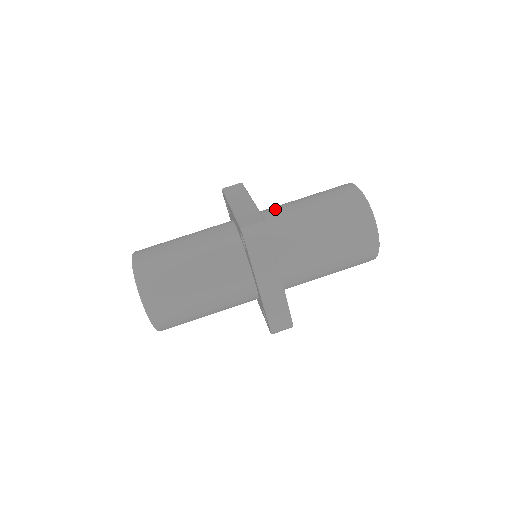
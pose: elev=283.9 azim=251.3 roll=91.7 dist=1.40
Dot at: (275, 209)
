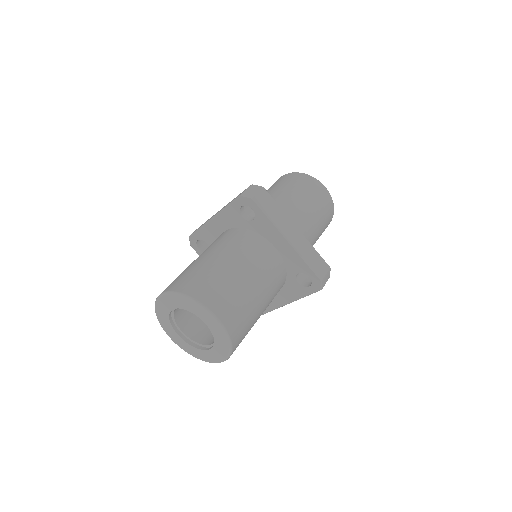
Dot at: occluded
